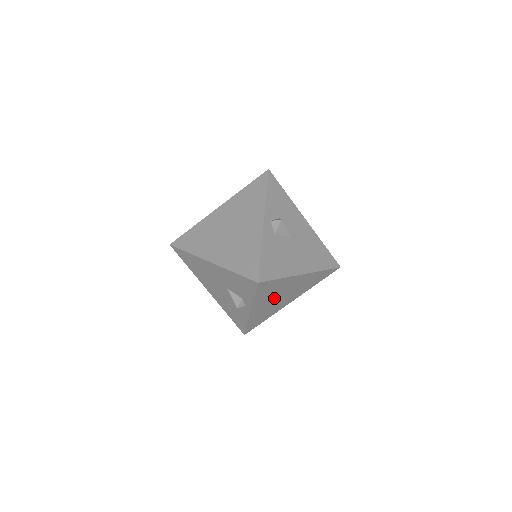
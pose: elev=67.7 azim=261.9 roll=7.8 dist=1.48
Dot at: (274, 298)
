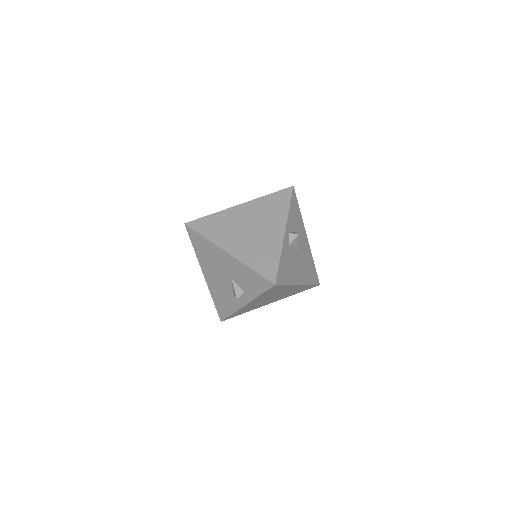
Dot at: (267, 298)
